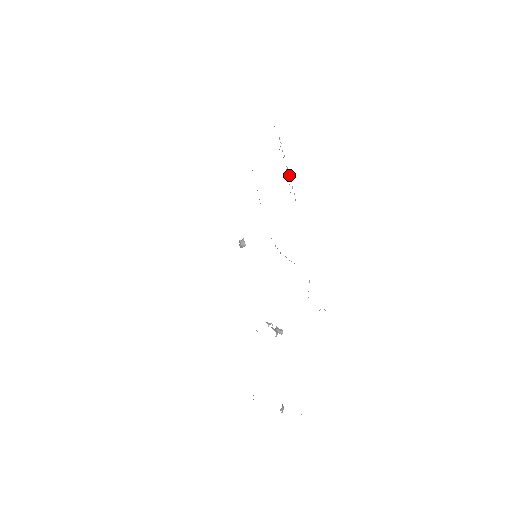
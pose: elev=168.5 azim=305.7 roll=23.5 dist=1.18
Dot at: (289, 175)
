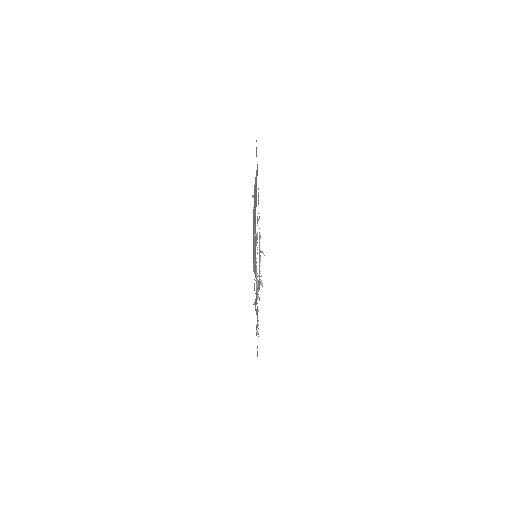
Dot at: occluded
